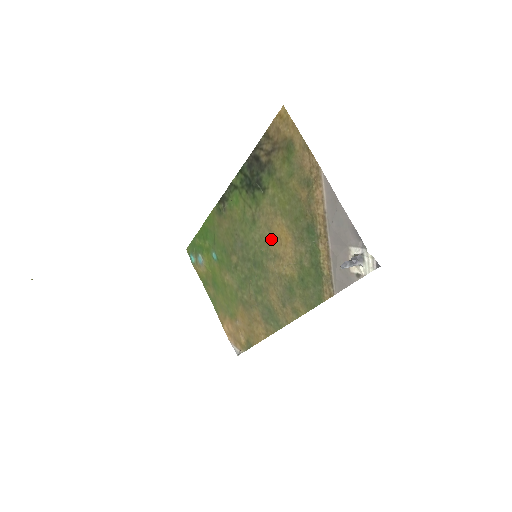
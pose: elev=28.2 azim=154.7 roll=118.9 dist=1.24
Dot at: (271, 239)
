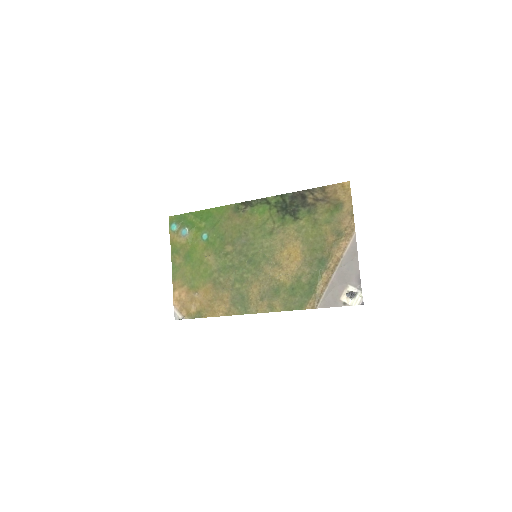
Dot at: (280, 251)
